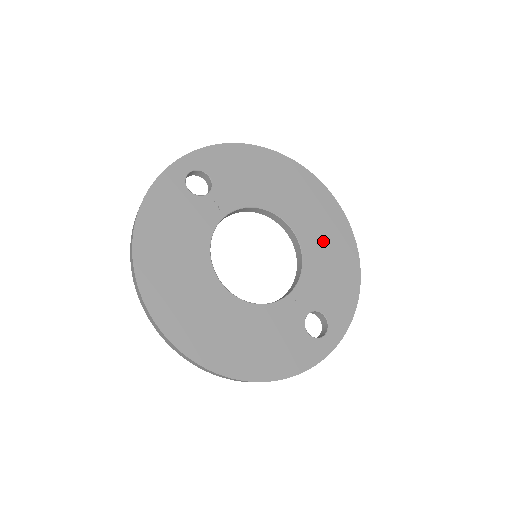
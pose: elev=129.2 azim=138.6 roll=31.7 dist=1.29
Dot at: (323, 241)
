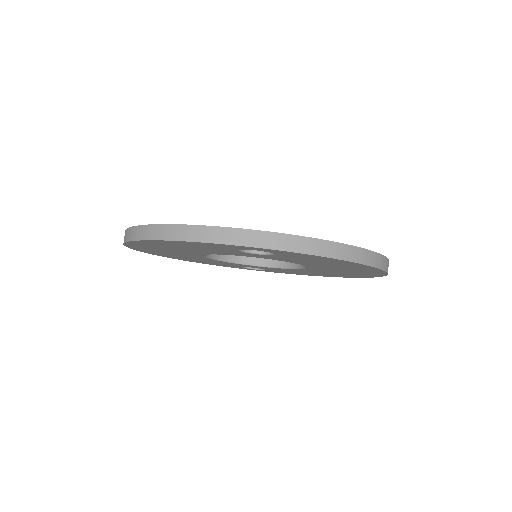
Dot at: occluded
